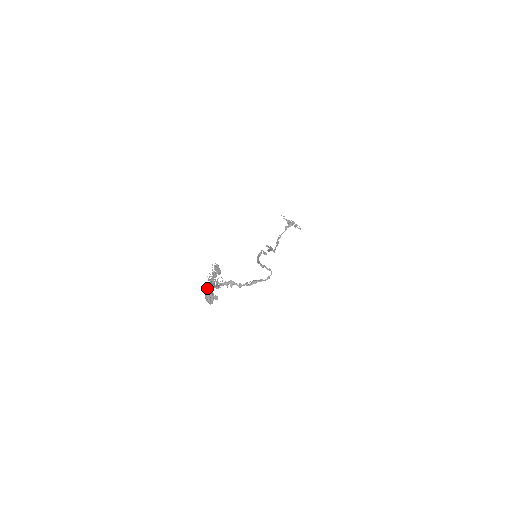
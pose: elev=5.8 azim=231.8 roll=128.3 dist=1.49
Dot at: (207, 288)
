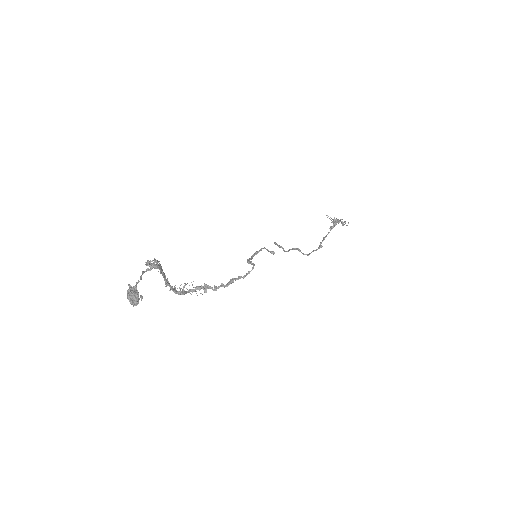
Dot at: (129, 286)
